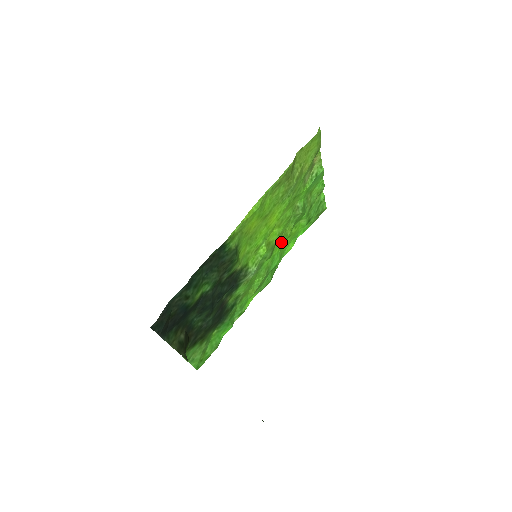
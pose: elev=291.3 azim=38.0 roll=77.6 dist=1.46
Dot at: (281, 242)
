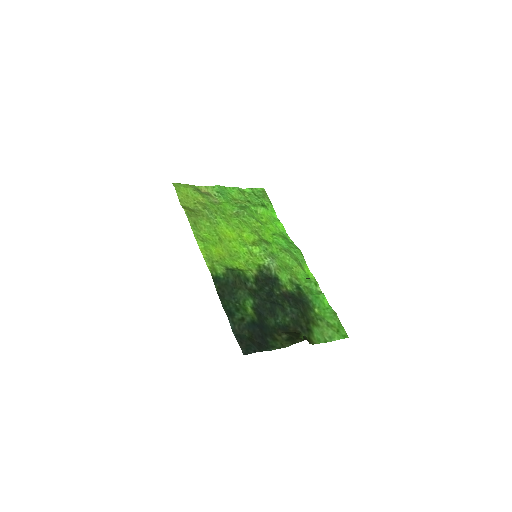
Dot at: (264, 233)
